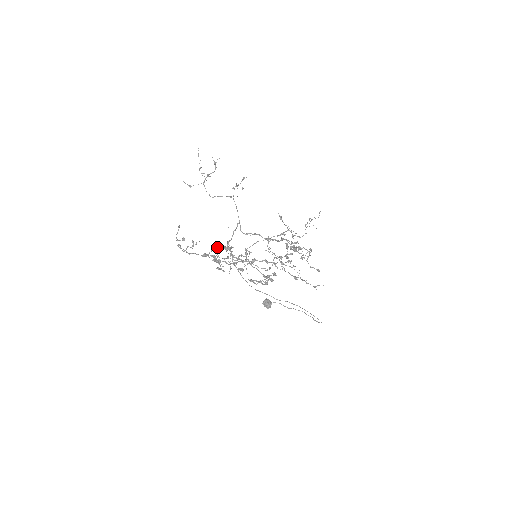
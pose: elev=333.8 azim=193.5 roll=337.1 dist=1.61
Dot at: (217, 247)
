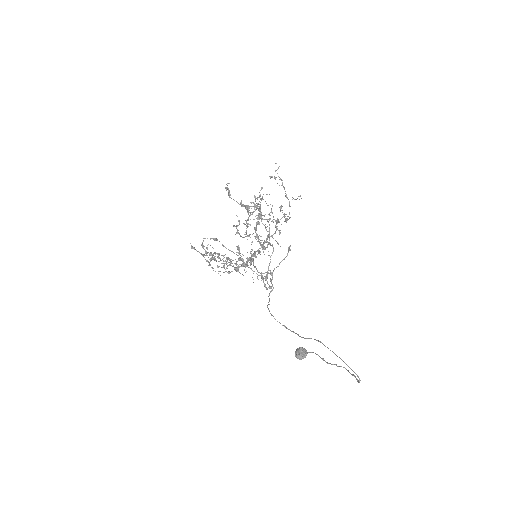
Dot at: (242, 266)
